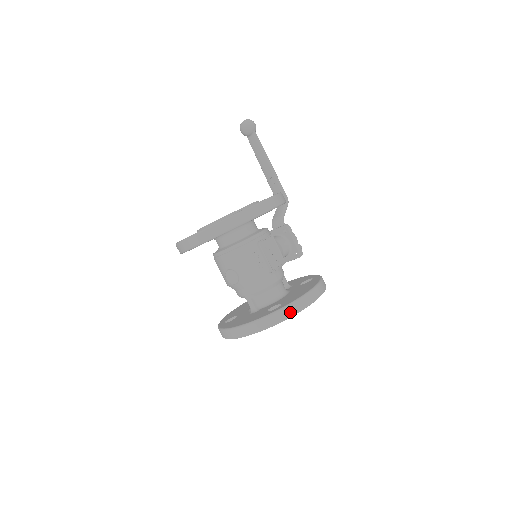
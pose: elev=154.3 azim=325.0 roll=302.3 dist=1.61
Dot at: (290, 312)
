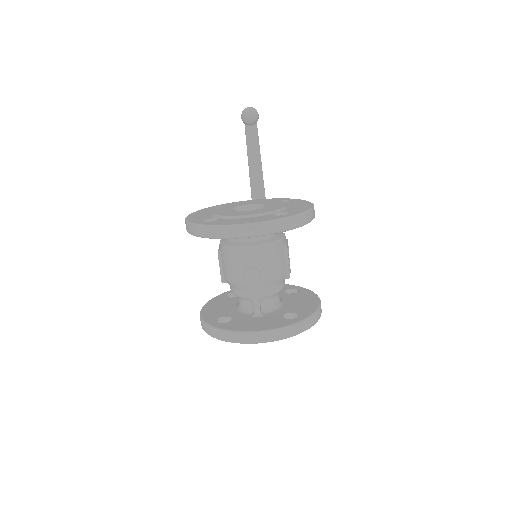
Dot at: (311, 323)
